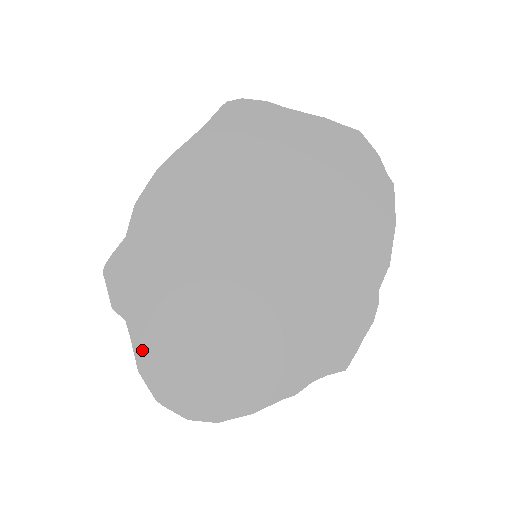
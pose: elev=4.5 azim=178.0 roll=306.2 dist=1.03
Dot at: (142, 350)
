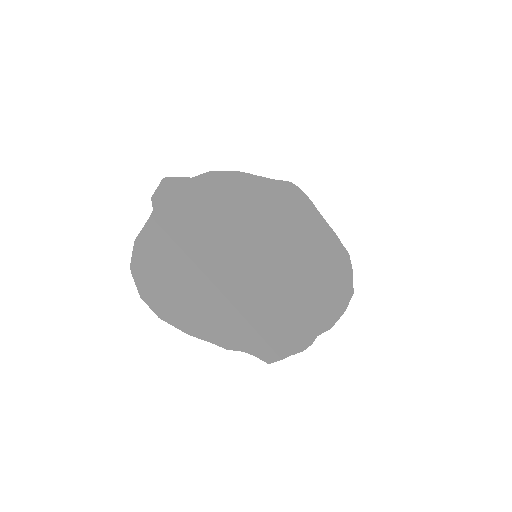
Dot at: (148, 233)
